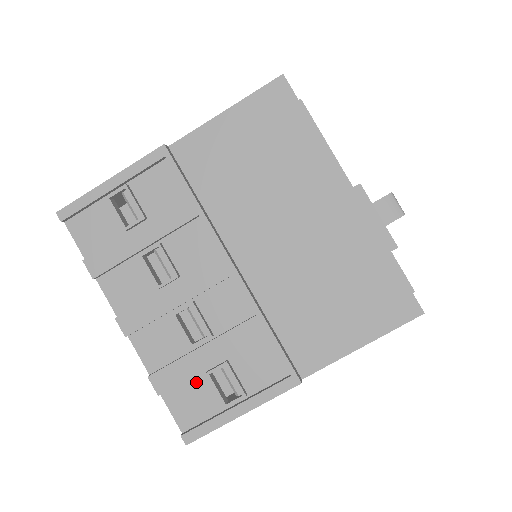
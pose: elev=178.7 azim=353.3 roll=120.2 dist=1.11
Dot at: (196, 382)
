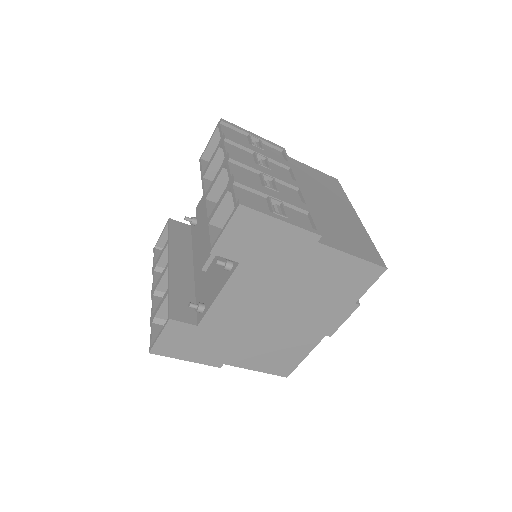
Dot at: (258, 197)
